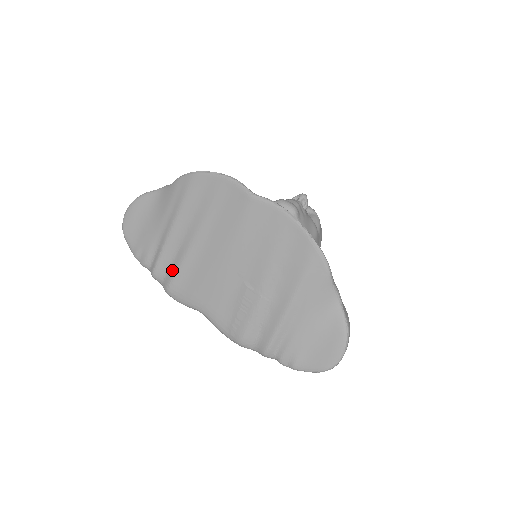
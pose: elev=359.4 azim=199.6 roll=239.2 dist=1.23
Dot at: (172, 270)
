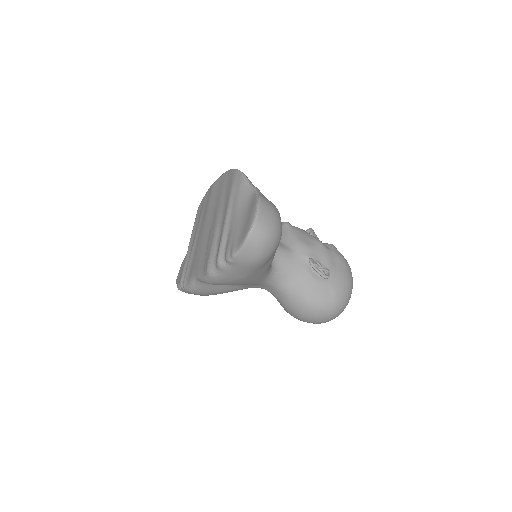
Dot at: occluded
